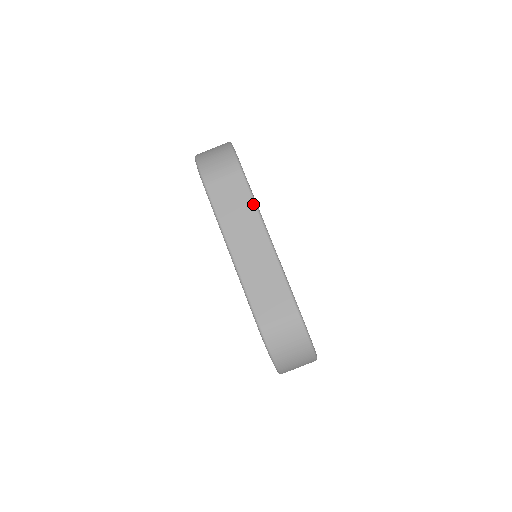
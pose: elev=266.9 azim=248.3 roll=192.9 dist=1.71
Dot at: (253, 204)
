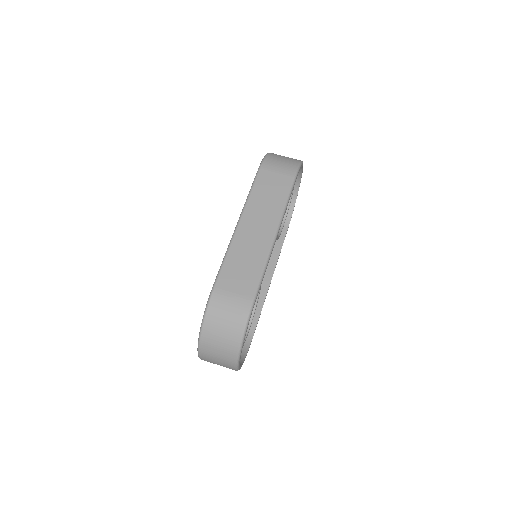
Dot at: (284, 203)
